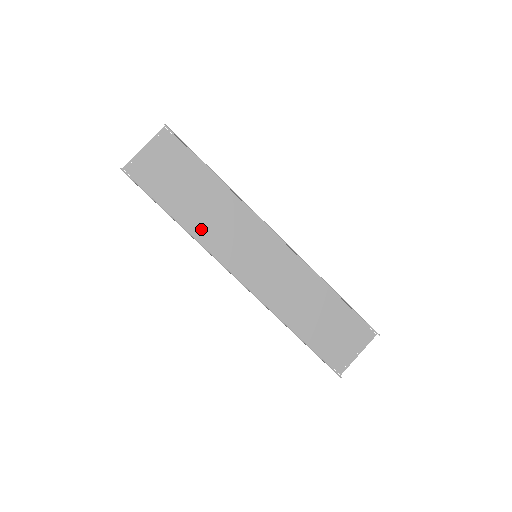
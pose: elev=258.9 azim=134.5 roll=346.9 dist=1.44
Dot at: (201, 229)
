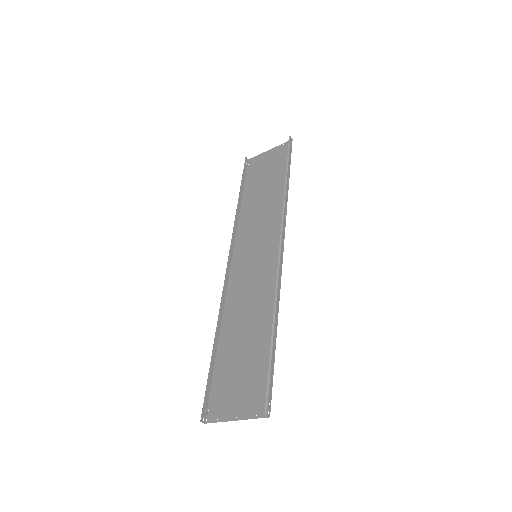
Dot at: (247, 216)
